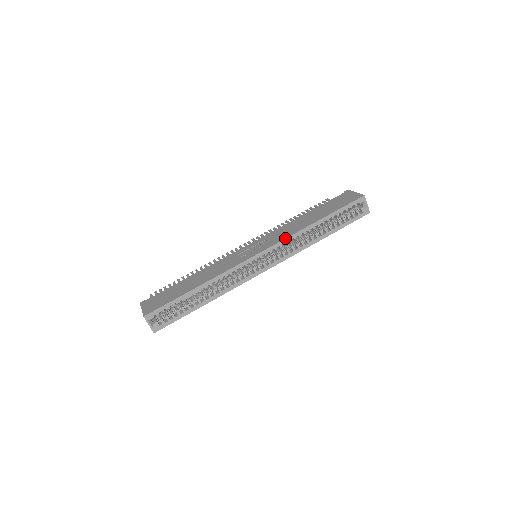
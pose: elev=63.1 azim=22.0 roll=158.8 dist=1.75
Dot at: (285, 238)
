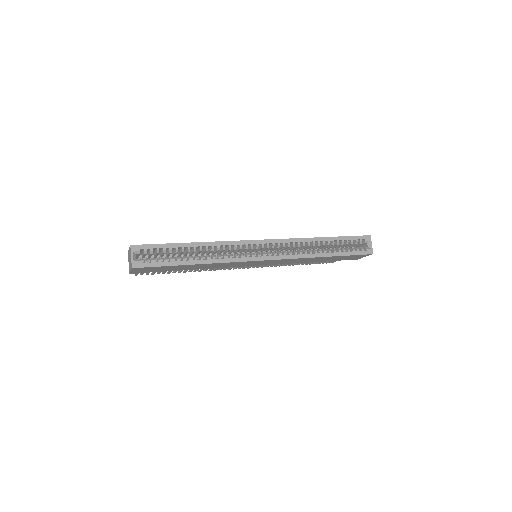
Dot at: (290, 238)
